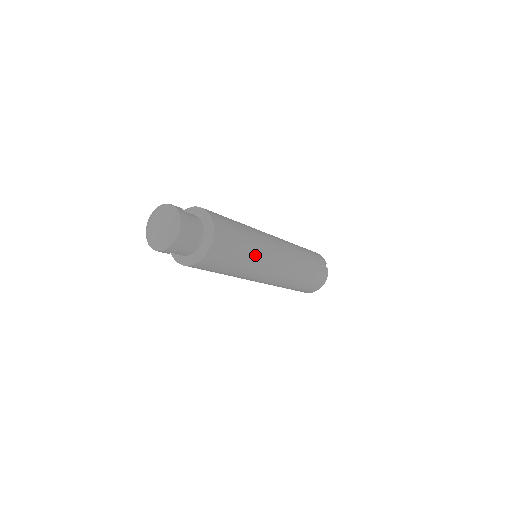
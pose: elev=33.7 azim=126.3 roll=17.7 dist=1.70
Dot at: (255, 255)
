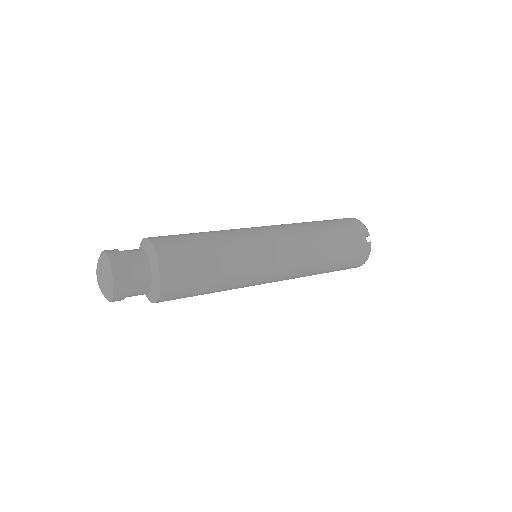
Dot at: (234, 274)
